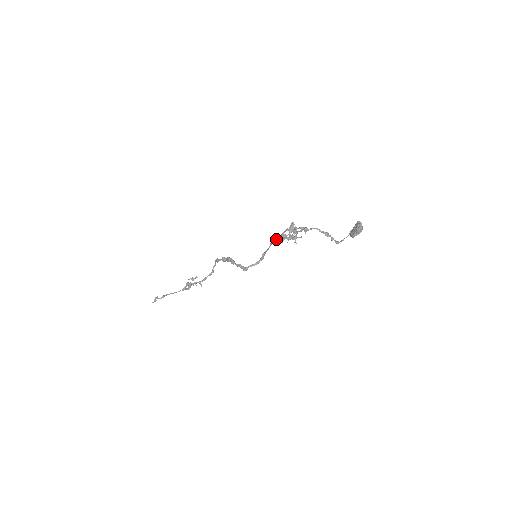
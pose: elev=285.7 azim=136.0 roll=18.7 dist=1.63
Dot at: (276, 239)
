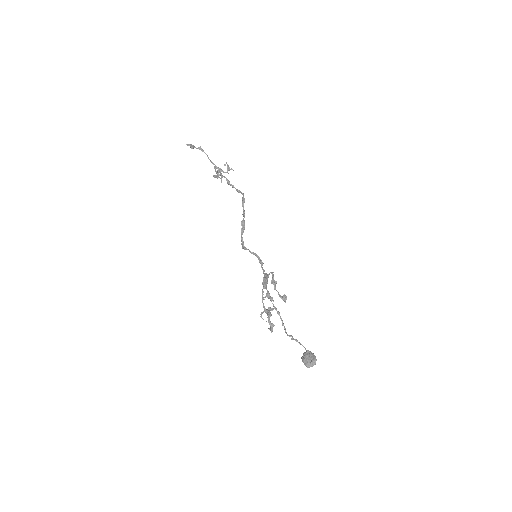
Dot at: (264, 287)
